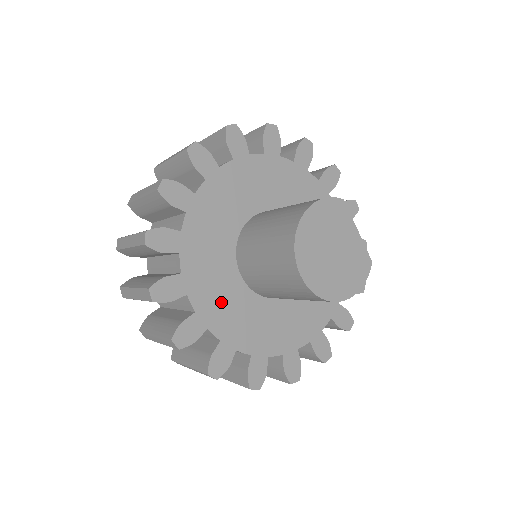
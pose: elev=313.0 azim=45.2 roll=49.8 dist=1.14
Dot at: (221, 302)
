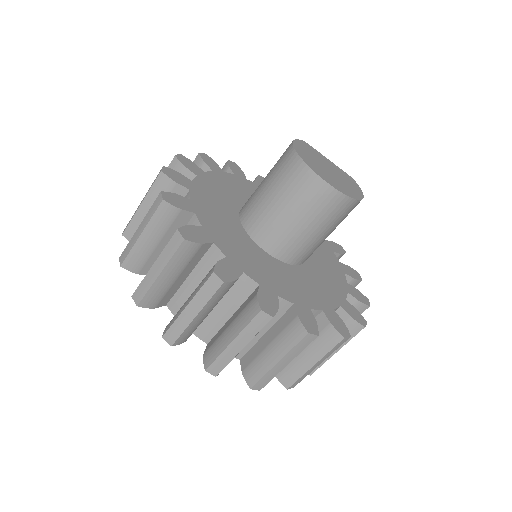
Dot at: (270, 274)
